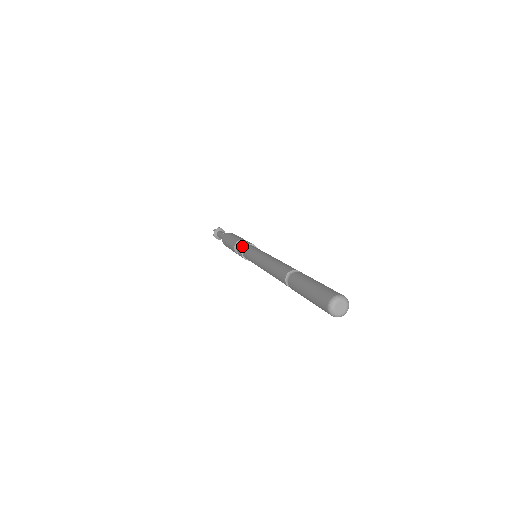
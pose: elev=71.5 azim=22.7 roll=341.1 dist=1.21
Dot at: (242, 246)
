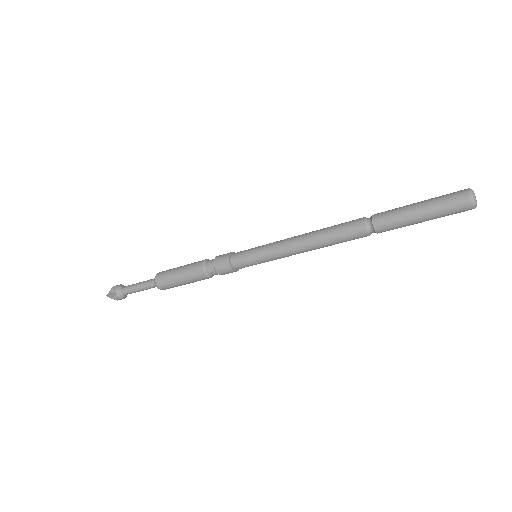
Dot at: occluded
